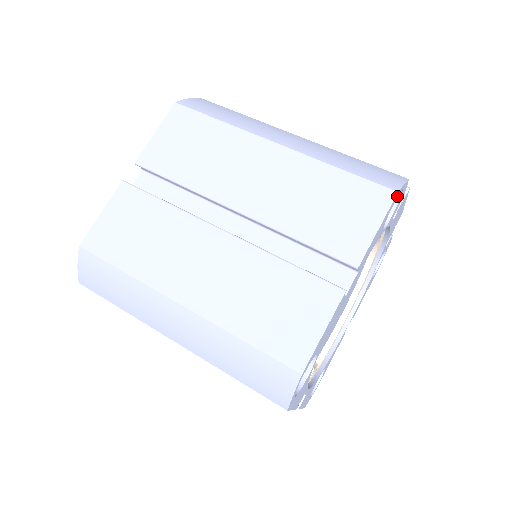
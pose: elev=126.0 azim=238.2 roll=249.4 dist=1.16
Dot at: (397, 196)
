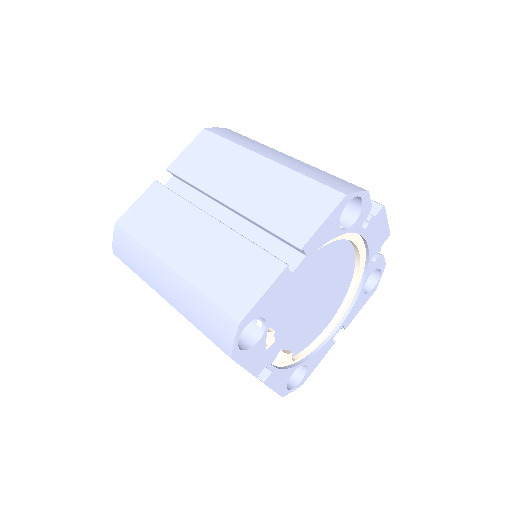
Dot at: (349, 200)
